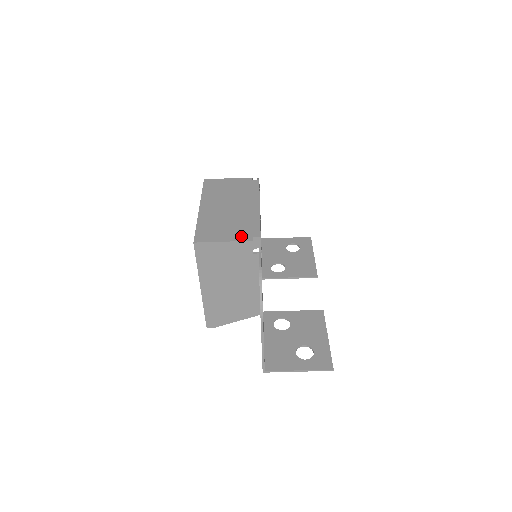
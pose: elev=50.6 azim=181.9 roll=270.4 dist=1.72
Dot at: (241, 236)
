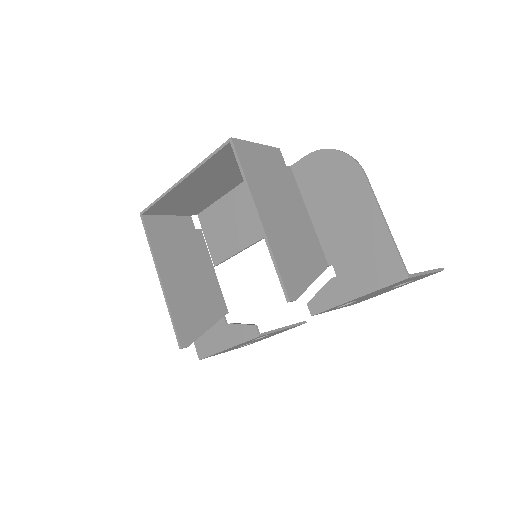
Dot at: occluded
